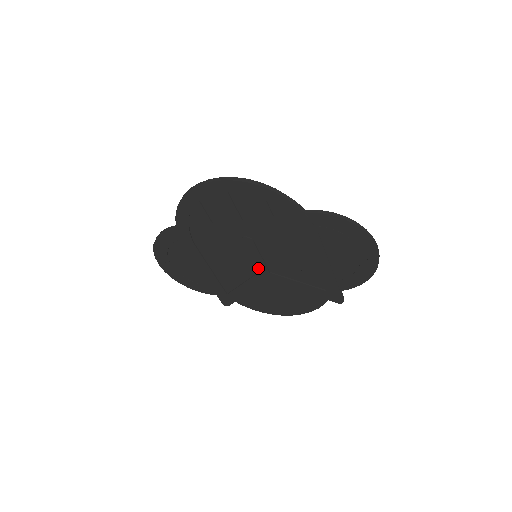
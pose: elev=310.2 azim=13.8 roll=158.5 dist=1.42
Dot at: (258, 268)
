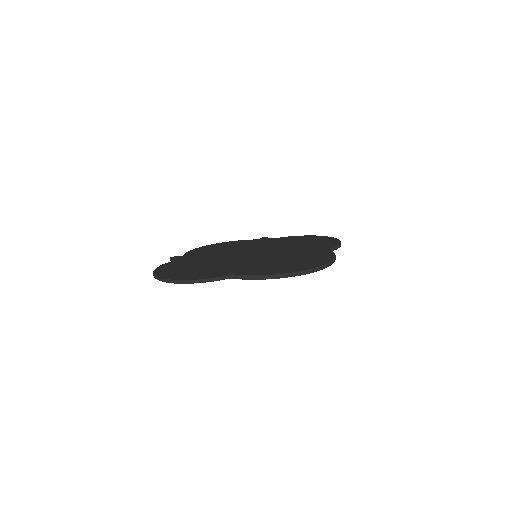
Dot at: occluded
